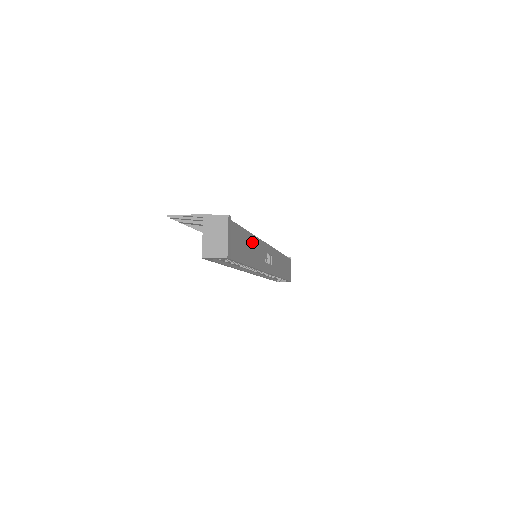
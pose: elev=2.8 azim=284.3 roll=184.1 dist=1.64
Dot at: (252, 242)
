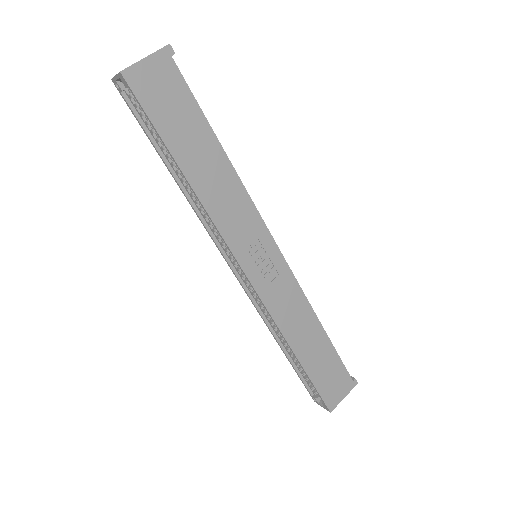
Dot at: (221, 167)
